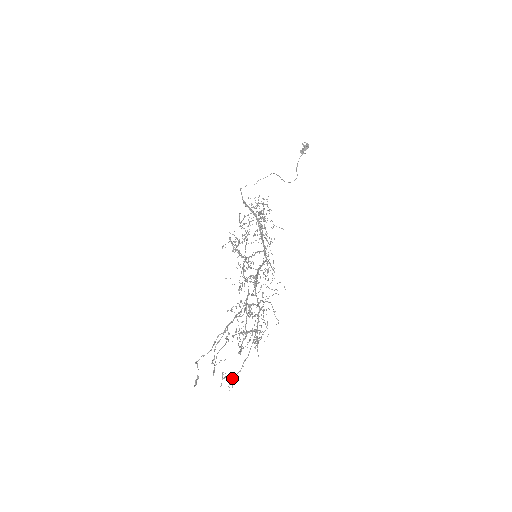
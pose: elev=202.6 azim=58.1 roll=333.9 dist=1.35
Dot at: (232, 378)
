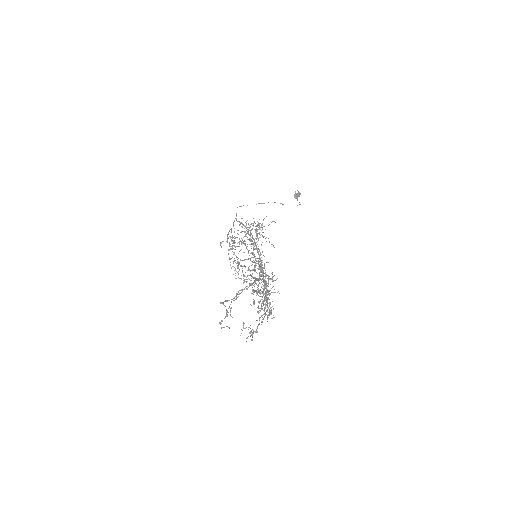
Dot at: (250, 333)
